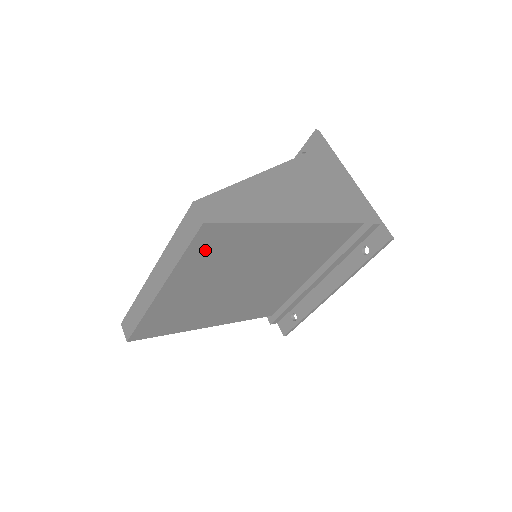
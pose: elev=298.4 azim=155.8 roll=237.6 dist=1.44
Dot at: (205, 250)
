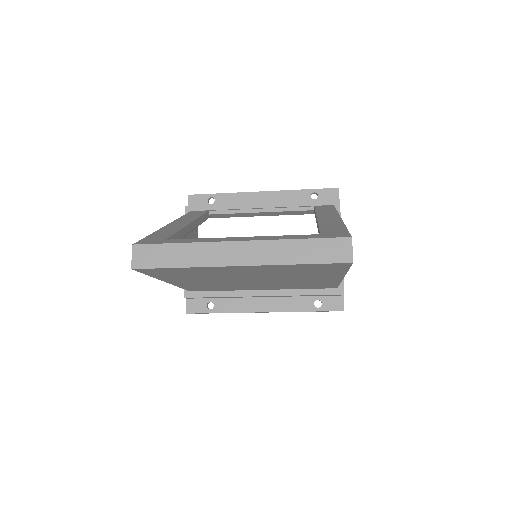
Dot at: (310, 267)
